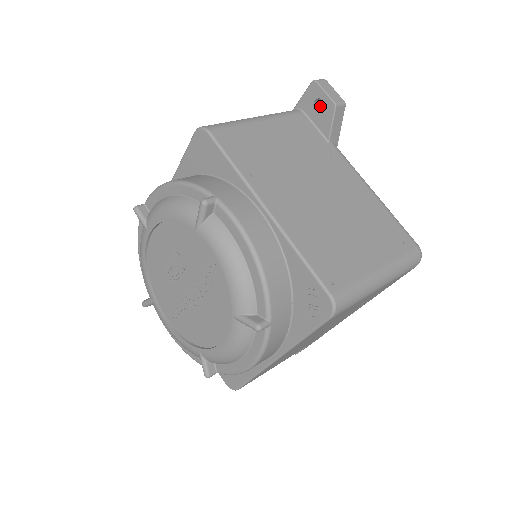
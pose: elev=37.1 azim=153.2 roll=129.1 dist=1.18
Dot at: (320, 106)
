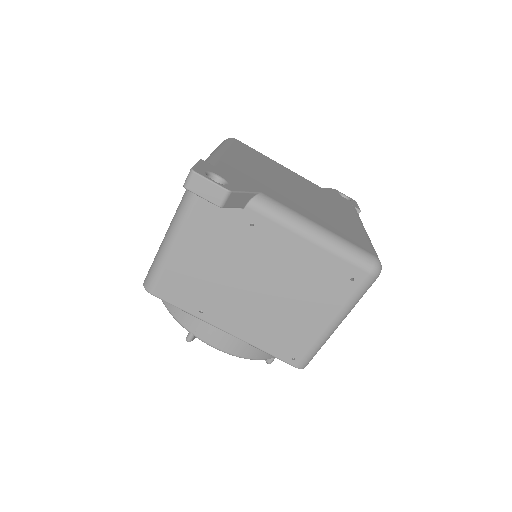
Dot at: (211, 176)
